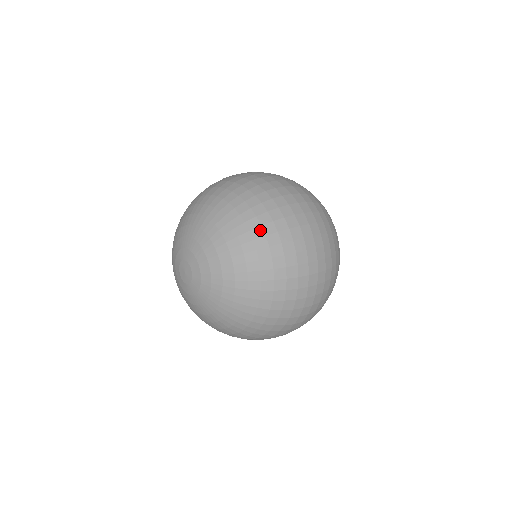
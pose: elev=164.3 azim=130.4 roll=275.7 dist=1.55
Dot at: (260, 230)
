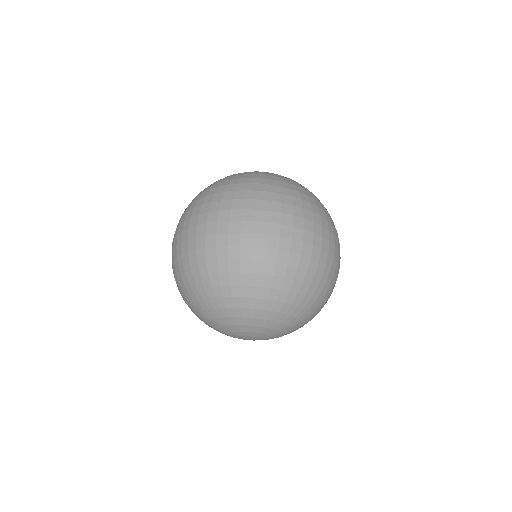
Dot at: occluded
